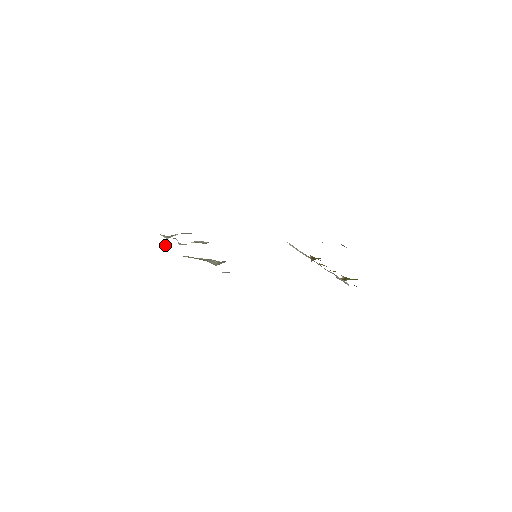
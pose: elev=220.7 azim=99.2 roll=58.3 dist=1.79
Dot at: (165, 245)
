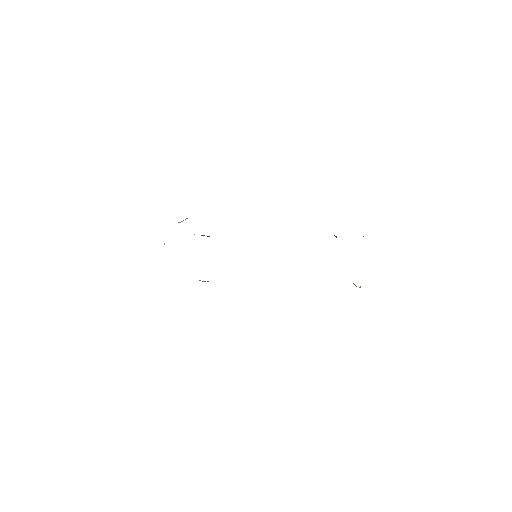
Dot at: occluded
